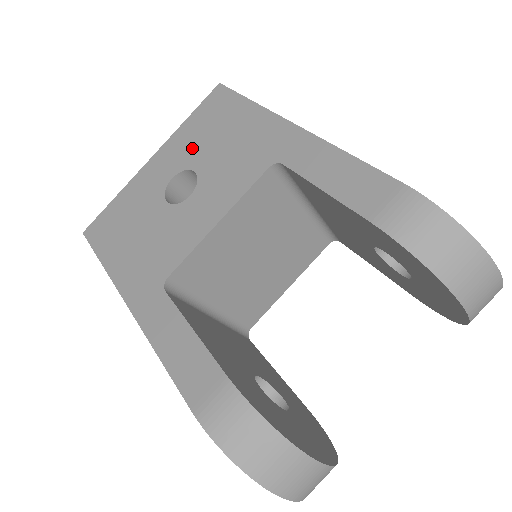
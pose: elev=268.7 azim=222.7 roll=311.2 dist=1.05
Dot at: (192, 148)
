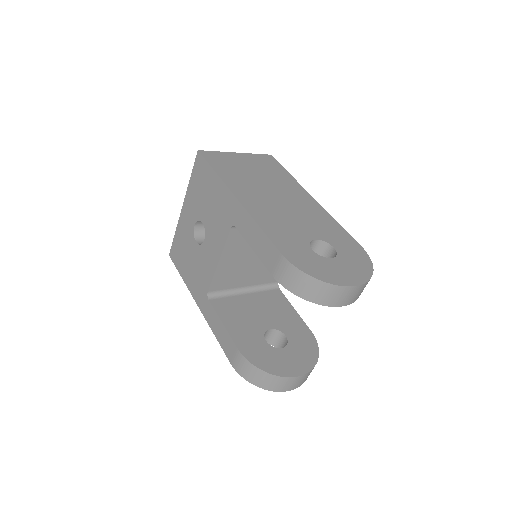
Dot at: (197, 204)
